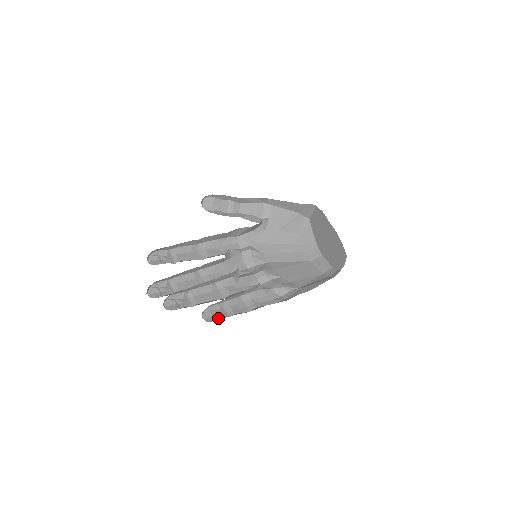
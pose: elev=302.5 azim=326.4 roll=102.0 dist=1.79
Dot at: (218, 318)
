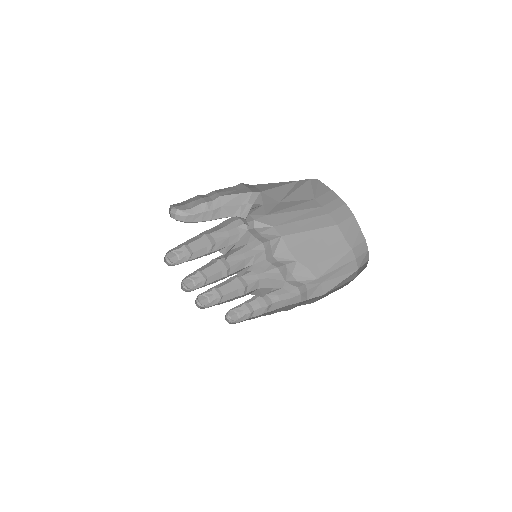
Dot at: (241, 316)
